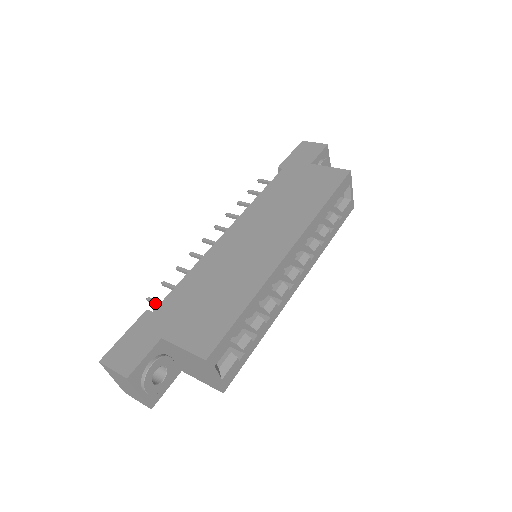
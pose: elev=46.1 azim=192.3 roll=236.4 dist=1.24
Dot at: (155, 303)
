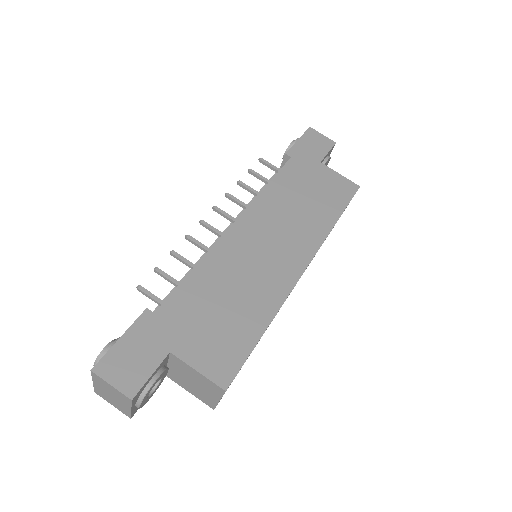
Dot at: (150, 296)
